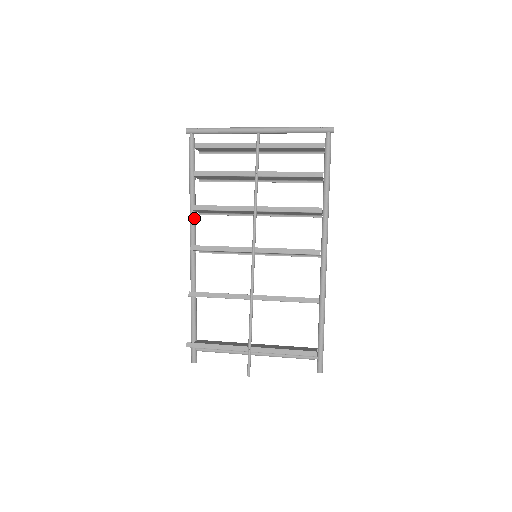
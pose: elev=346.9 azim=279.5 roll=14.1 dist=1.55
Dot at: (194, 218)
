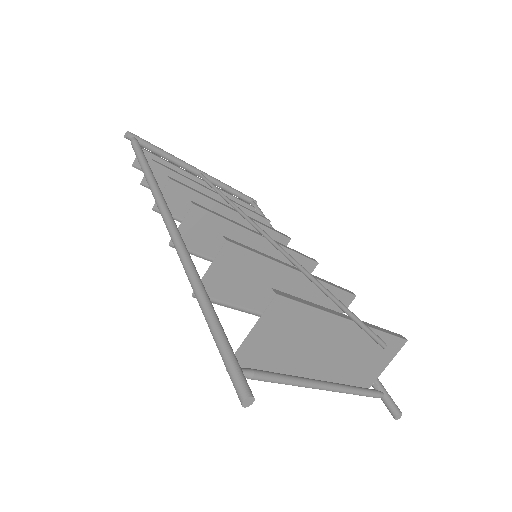
Dot at: (163, 197)
